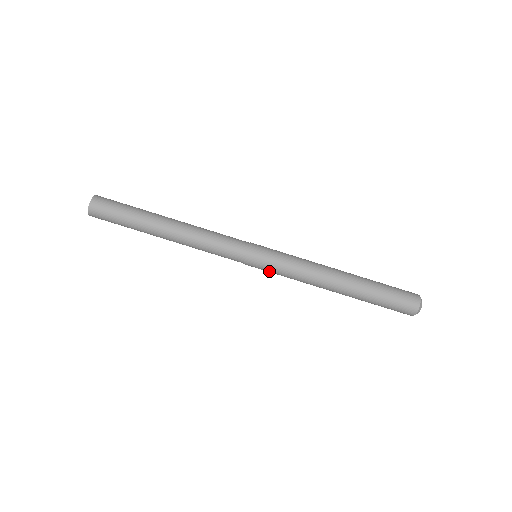
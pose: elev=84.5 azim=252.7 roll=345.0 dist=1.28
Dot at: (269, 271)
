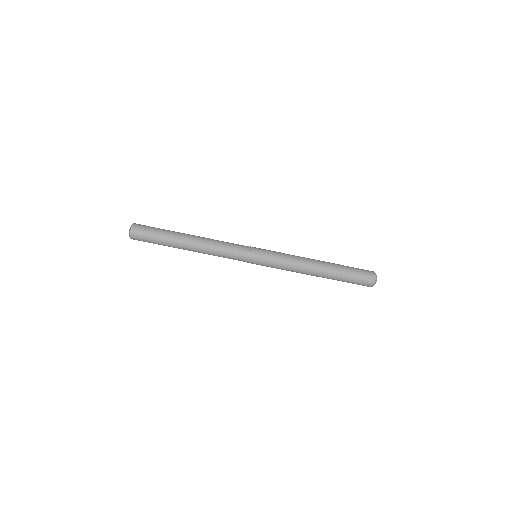
Dot at: (266, 266)
